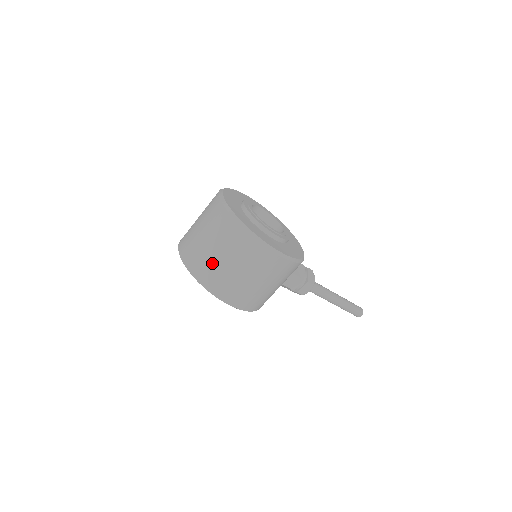
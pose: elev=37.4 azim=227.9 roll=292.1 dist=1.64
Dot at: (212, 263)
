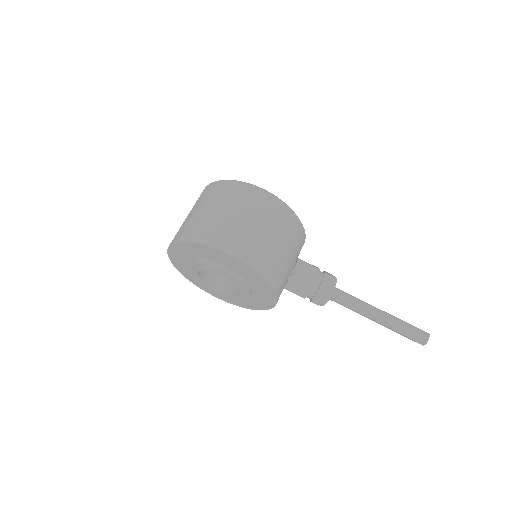
Dot at: (197, 219)
